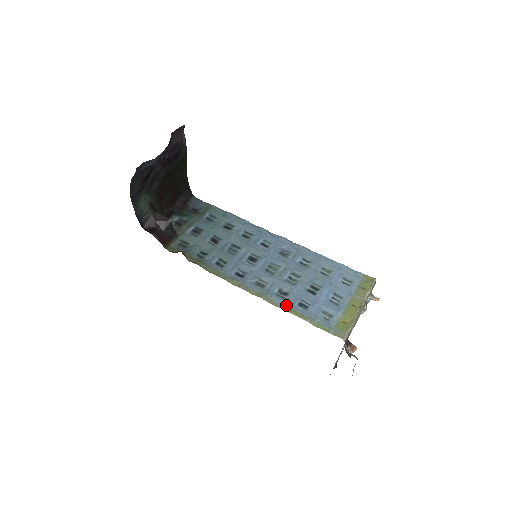
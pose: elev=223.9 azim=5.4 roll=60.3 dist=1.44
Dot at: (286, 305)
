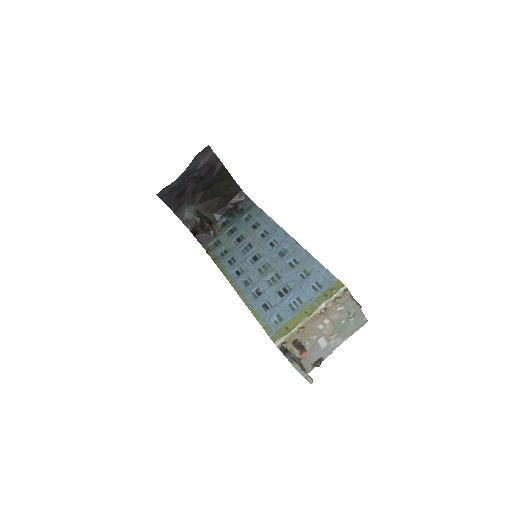
Dot at: (253, 305)
